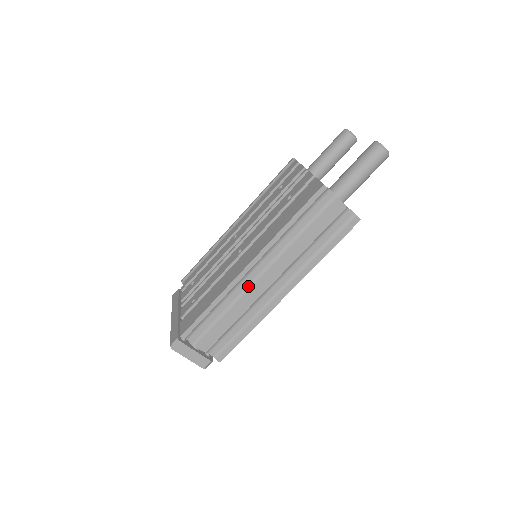
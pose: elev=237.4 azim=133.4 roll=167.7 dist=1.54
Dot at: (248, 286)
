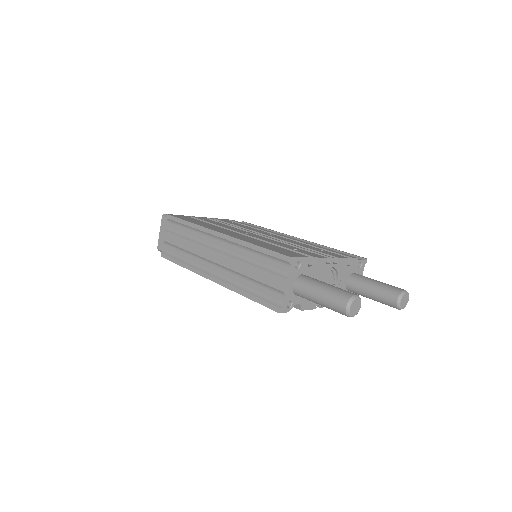
Dot at: (208, 244)
